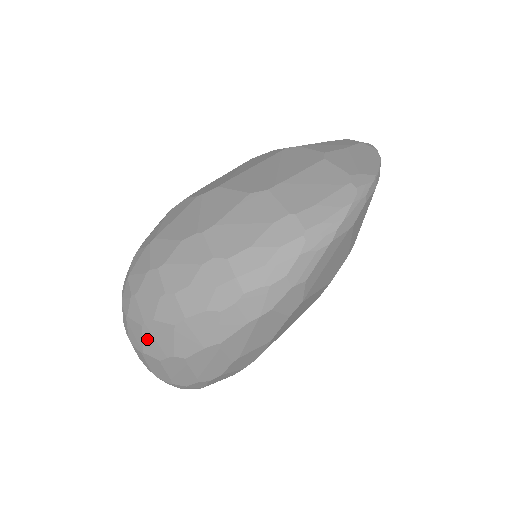
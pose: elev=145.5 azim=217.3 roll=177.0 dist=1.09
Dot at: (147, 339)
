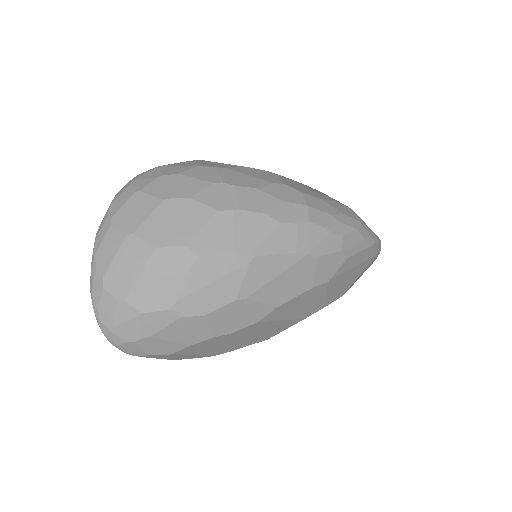
Dot at: (158, 217)
